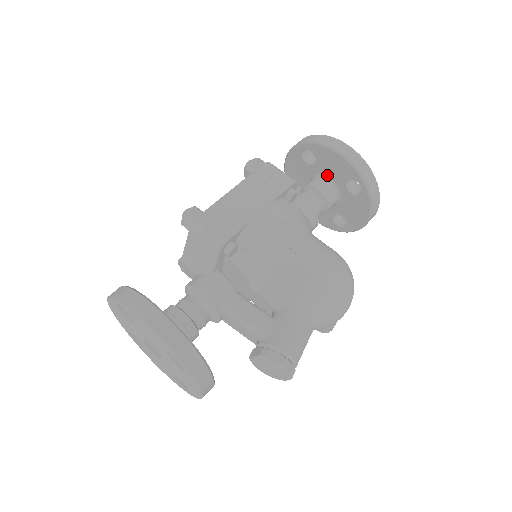
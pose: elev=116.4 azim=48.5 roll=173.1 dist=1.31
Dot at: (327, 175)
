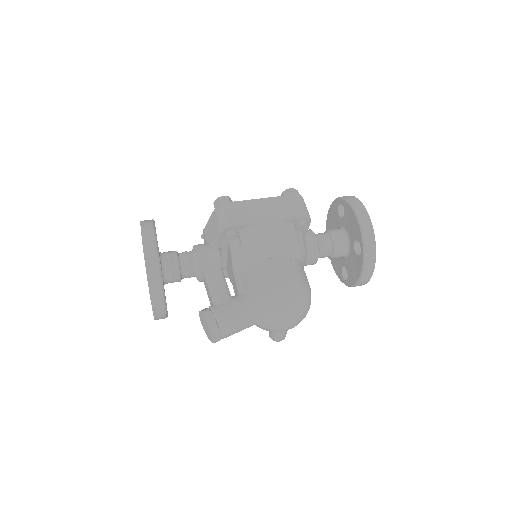
Dot at: (347, 230)
